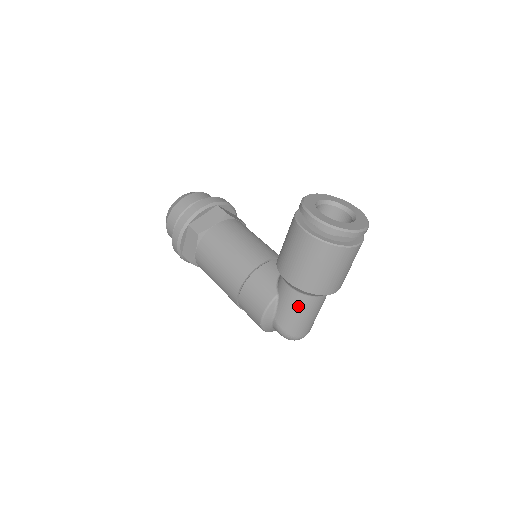
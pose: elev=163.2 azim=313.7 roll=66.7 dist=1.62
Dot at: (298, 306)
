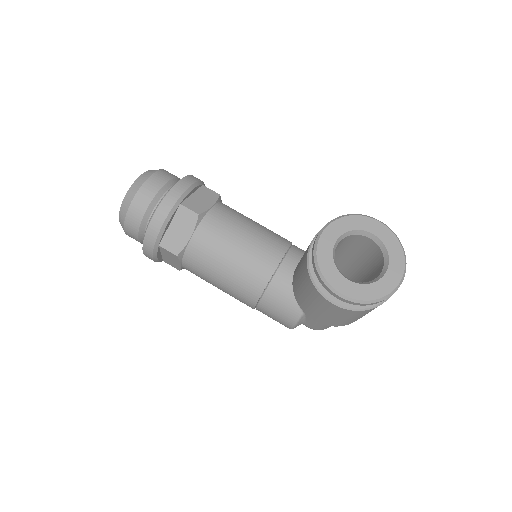
Dot at: occluded
